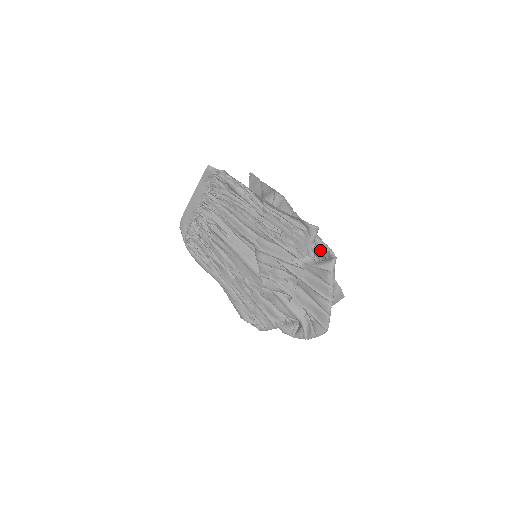
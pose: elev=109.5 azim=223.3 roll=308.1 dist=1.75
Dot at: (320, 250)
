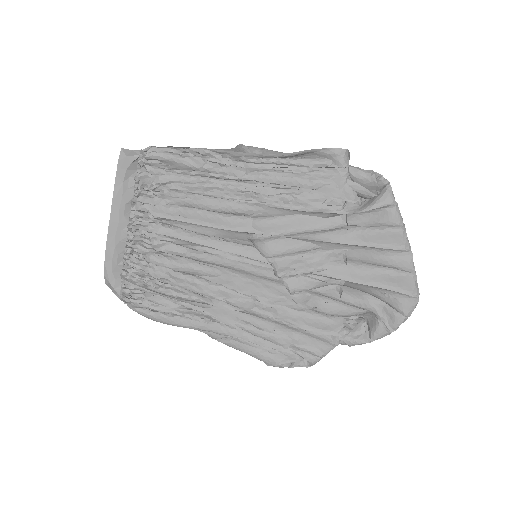
Dot at: (364, 181)
